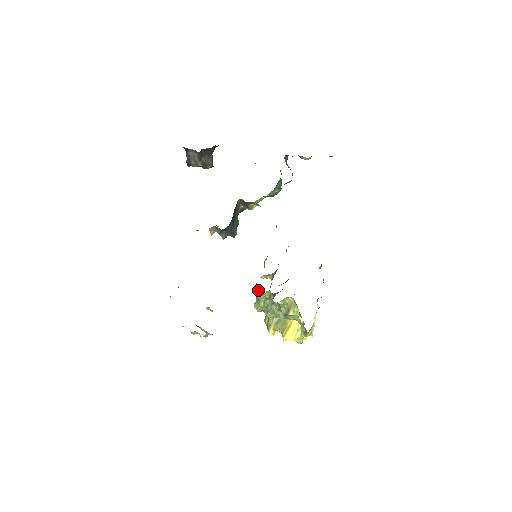
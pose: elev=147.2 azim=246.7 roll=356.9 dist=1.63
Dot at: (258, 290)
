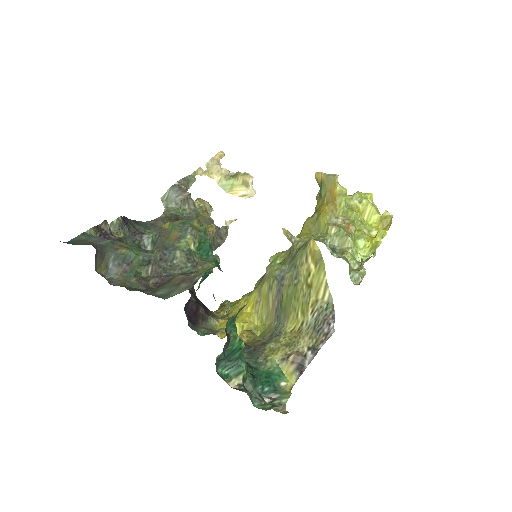
Dot at: occluded
